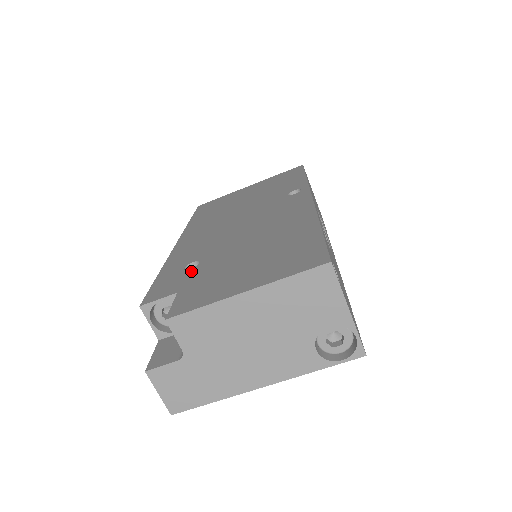
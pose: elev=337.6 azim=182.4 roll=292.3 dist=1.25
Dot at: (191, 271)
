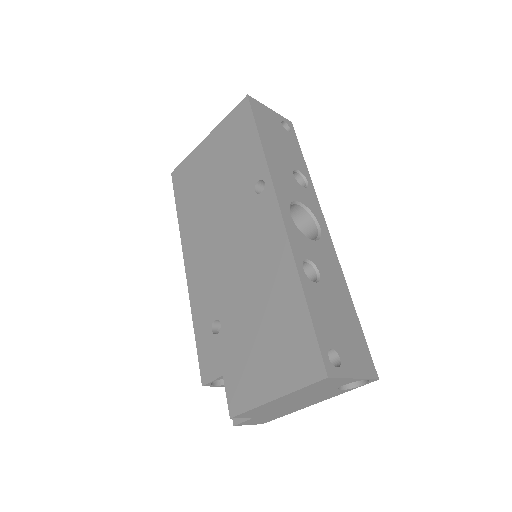
Dot at: (220, 340)
